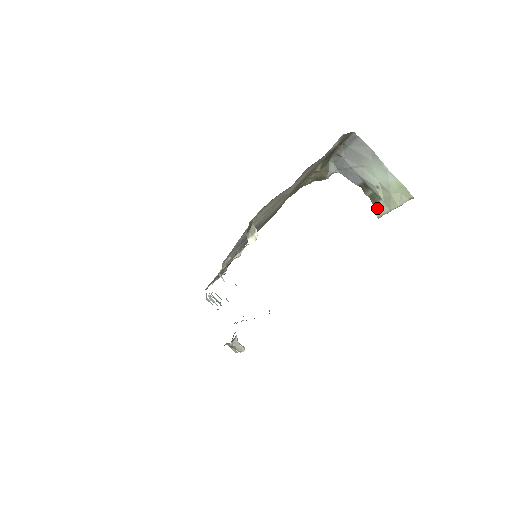
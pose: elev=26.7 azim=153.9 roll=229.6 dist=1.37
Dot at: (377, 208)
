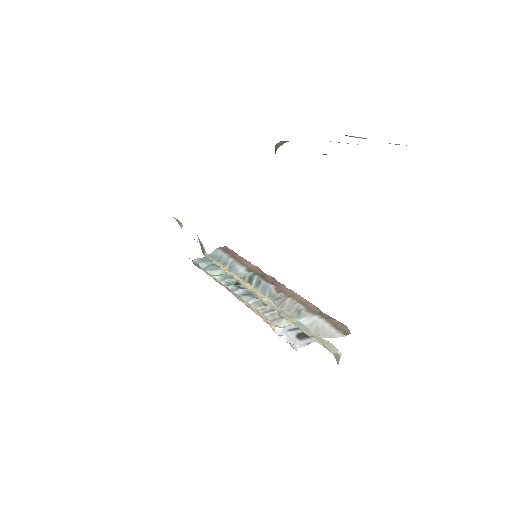
Dot at: occluded
